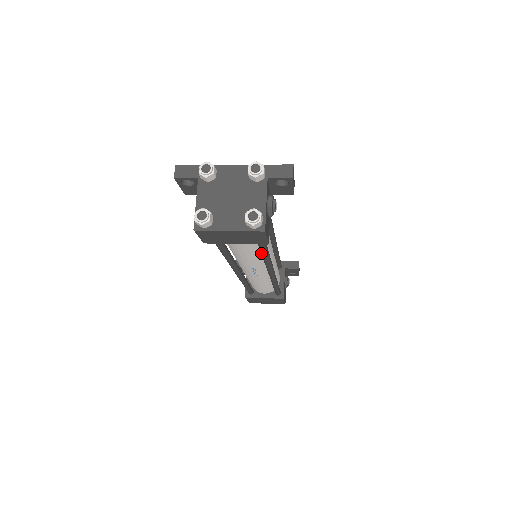
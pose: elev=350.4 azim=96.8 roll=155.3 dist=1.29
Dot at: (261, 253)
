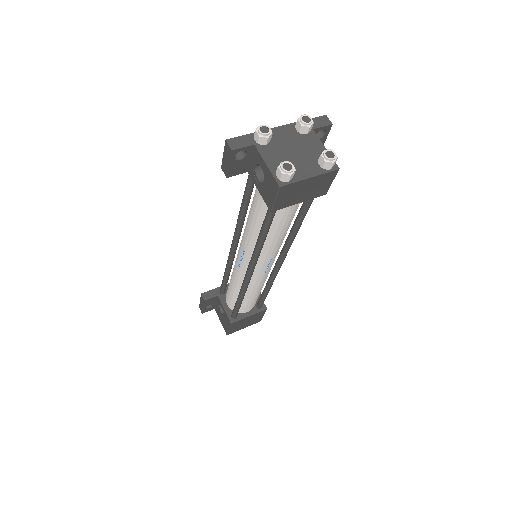
Dot at: (297, 223)
